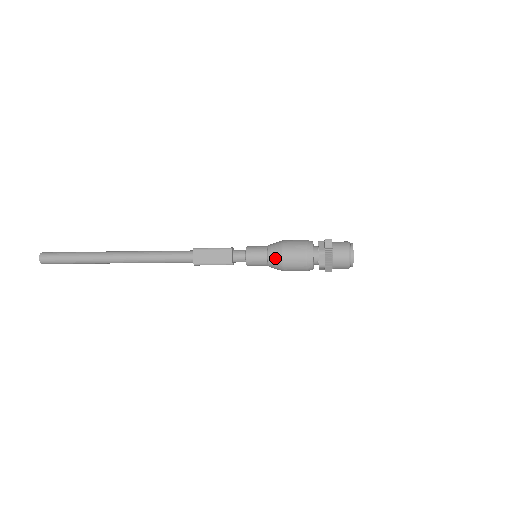
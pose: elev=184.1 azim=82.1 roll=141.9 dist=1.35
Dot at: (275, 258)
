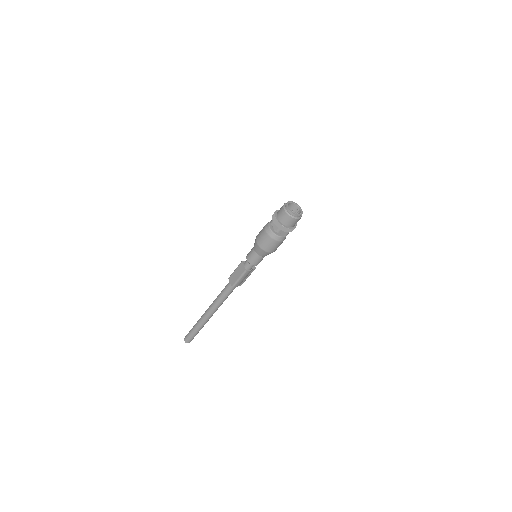
Dot at: (256, 247)
